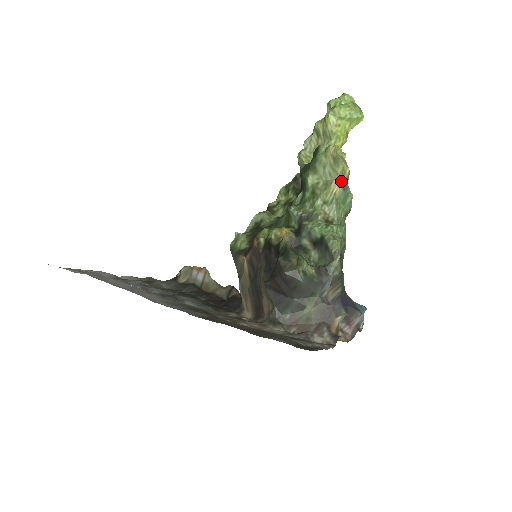
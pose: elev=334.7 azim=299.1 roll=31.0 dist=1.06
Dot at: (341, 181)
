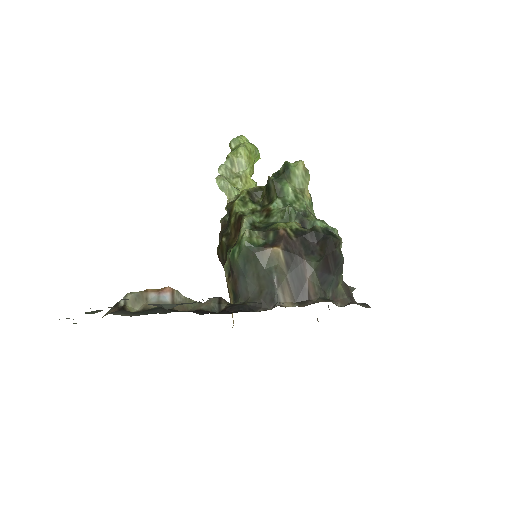
Dot at: (308, 190)
